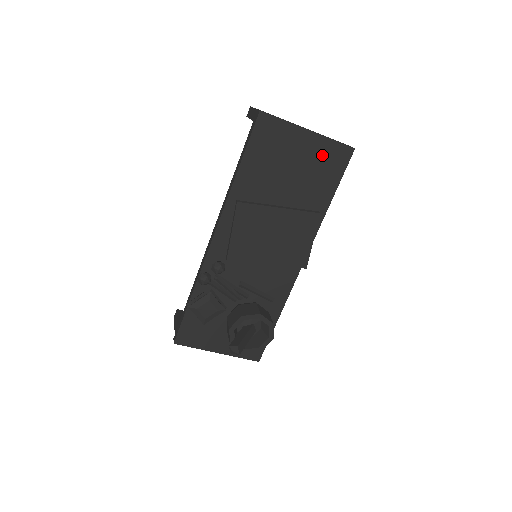
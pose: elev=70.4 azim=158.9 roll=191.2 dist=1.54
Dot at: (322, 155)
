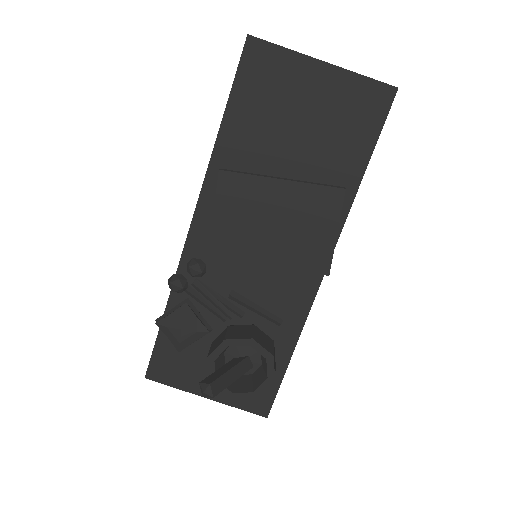
Dot at: (346, 100)
